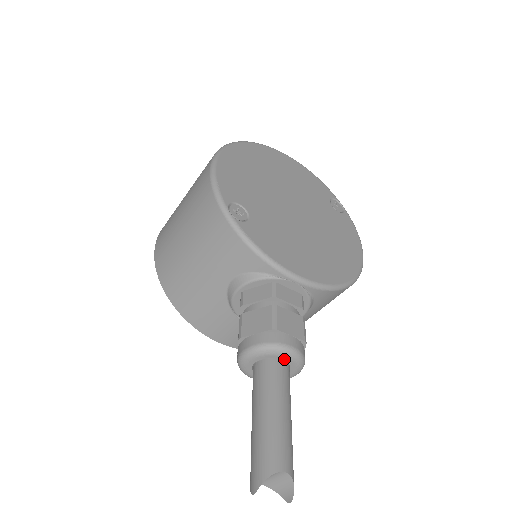
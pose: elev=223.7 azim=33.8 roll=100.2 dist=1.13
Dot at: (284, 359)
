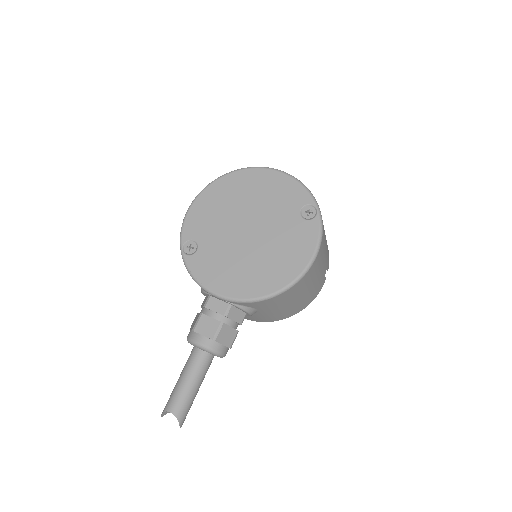
Dot at: (200, 349)
